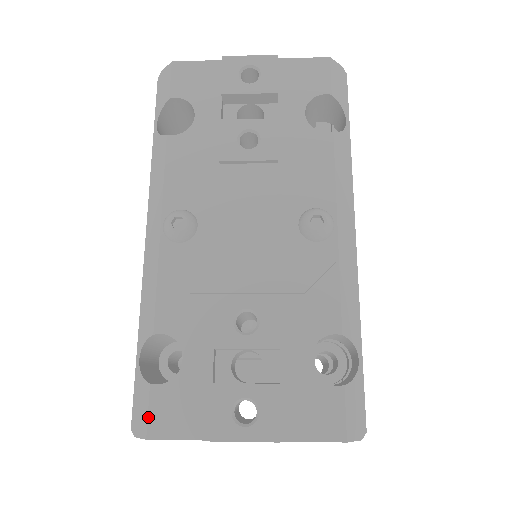
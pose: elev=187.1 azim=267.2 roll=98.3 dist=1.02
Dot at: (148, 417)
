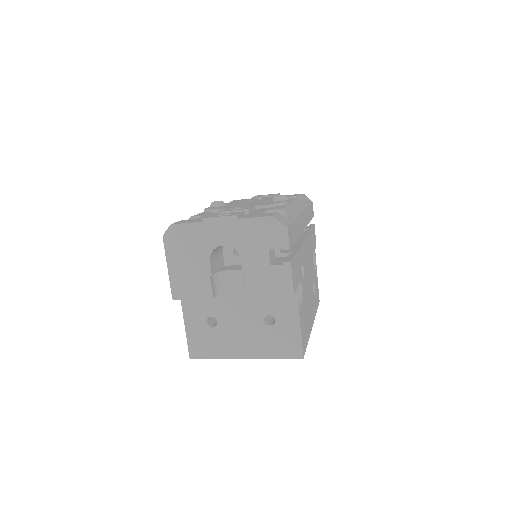
Dot at: occluded
